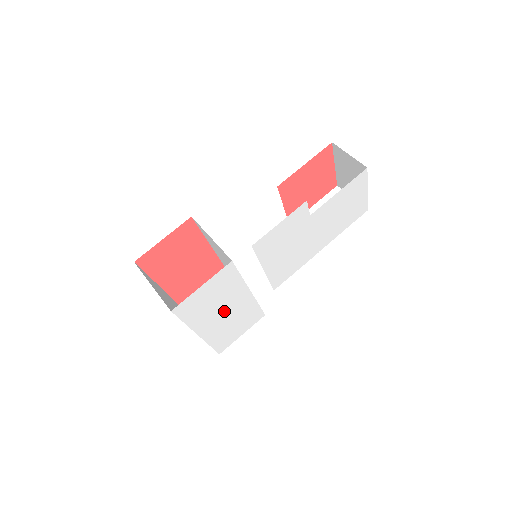
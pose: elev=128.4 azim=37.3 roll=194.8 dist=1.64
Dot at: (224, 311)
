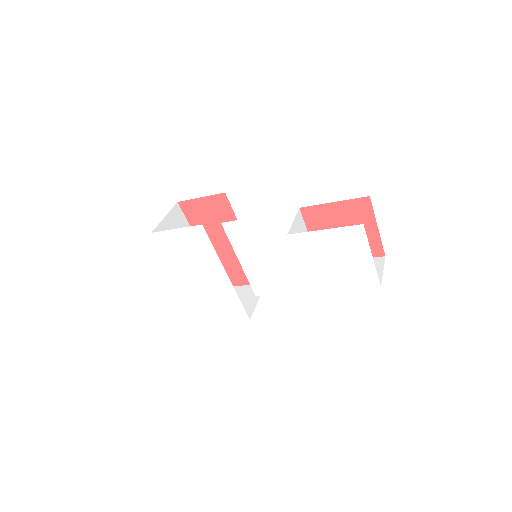
Dot at: (202, 275)
